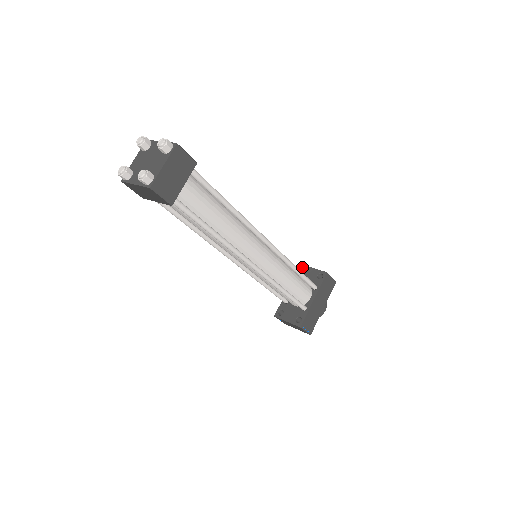
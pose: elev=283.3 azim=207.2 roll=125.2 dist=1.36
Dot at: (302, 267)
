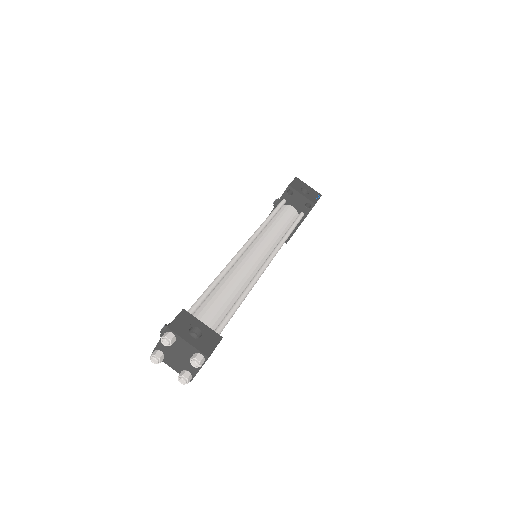
Dot at: (290, 189)
